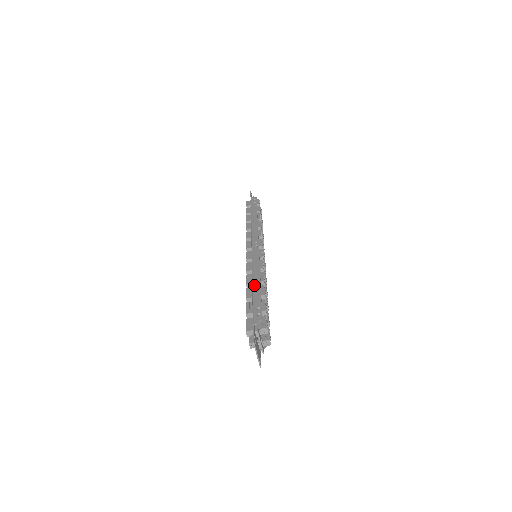
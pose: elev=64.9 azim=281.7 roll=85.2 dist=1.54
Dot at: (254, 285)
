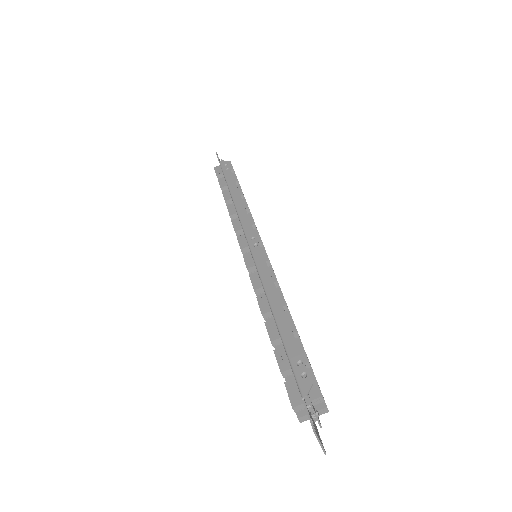
Dot at: (277, 318)
